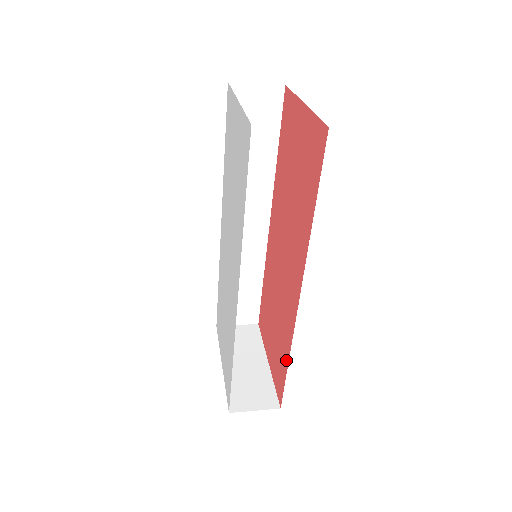
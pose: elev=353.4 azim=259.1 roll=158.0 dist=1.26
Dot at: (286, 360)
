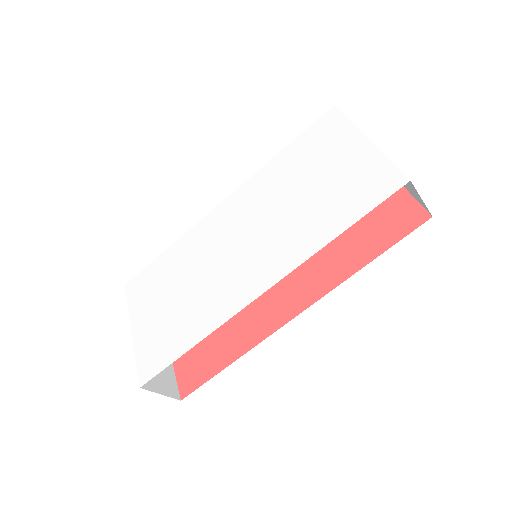
Dot at: (226, 360)
